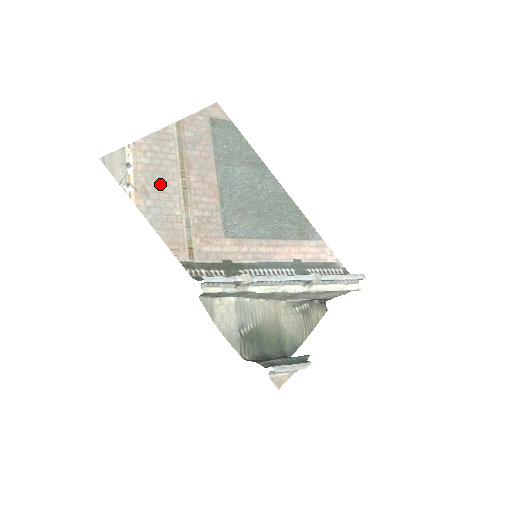
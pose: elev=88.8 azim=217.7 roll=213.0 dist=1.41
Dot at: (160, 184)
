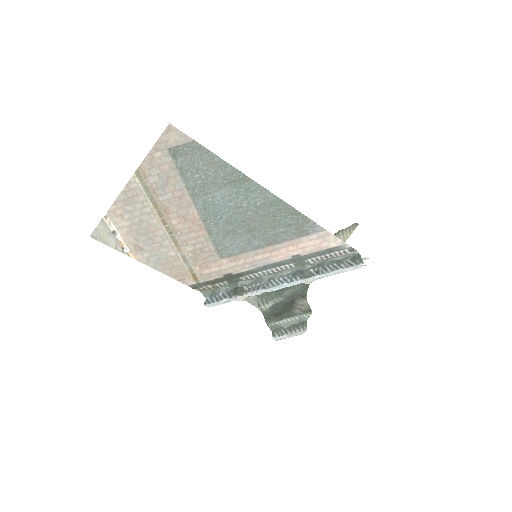
Dot at: (148, 237)
